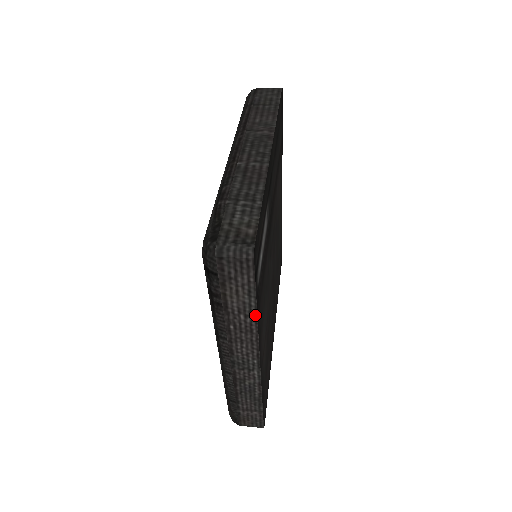
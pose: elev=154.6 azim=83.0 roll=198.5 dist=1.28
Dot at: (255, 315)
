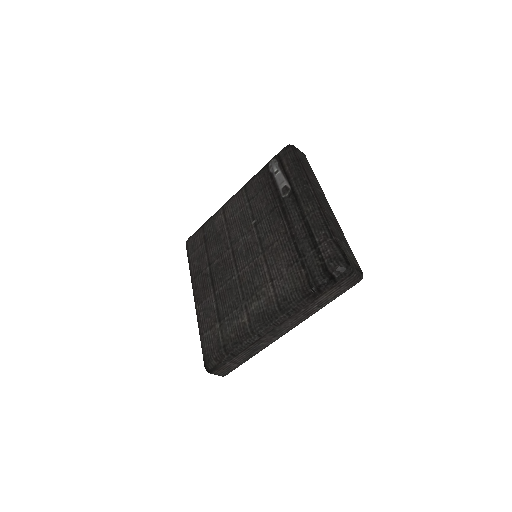
Dot at: (322, 307)
